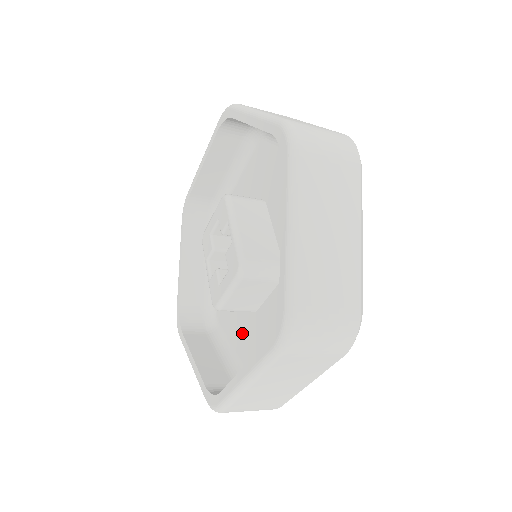
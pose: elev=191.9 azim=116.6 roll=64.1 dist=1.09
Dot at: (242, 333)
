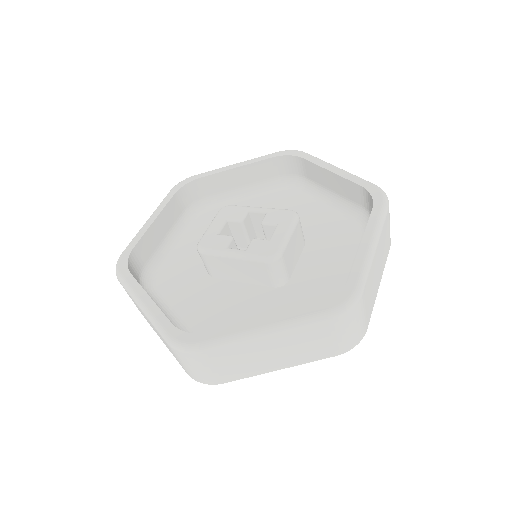
Dot at: (280, 310)
